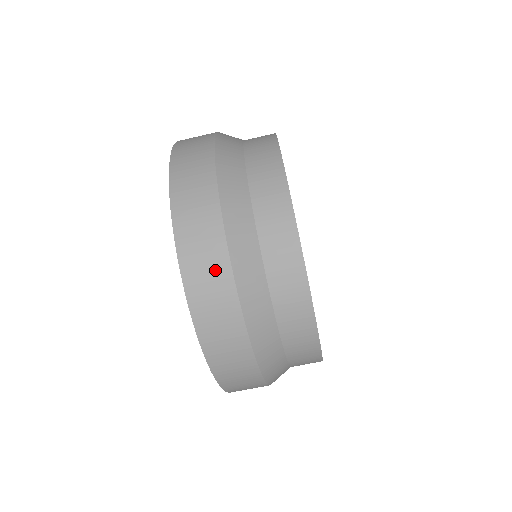
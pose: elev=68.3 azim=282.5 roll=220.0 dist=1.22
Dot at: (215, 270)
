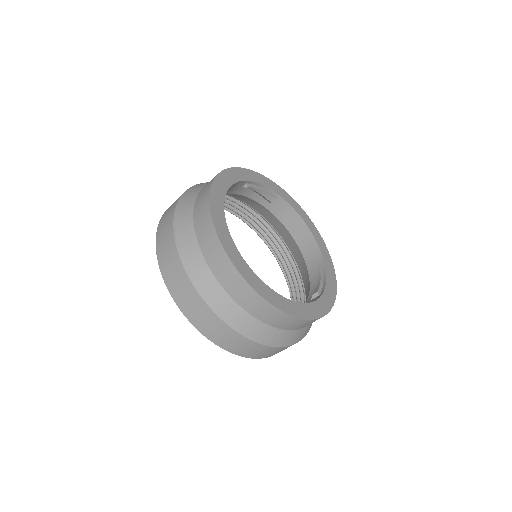
Dot at: (195, 303)
